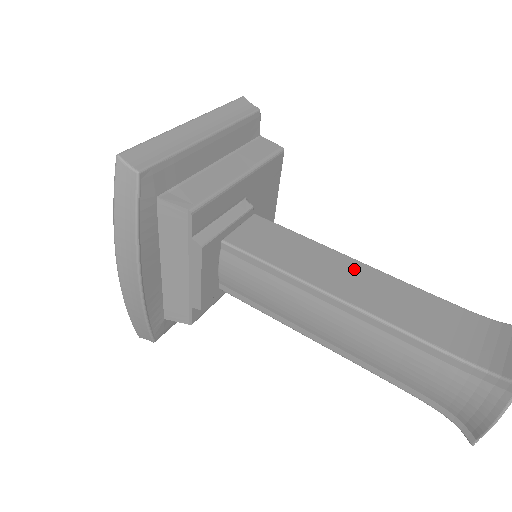
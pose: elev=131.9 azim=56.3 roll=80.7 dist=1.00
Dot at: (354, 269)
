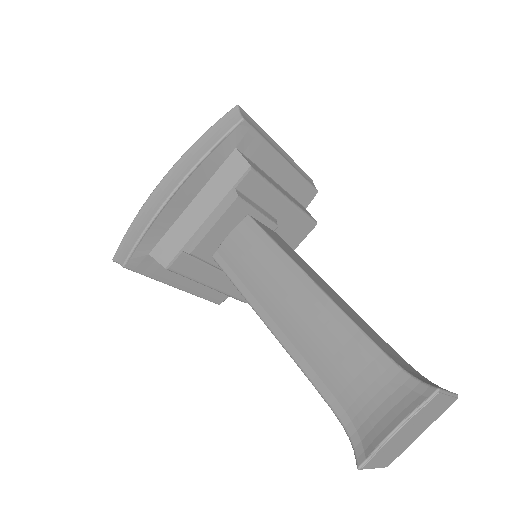
Dot at: (331, 290)
